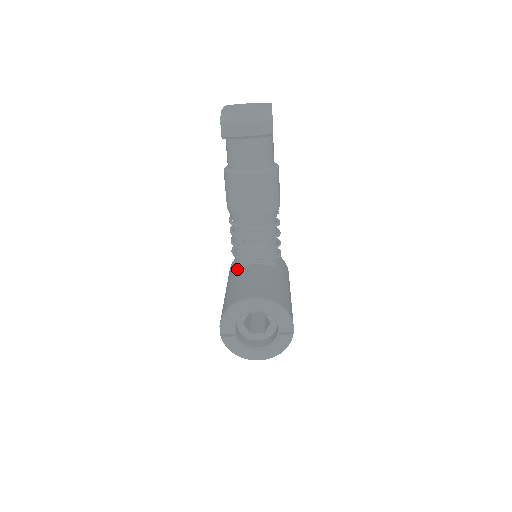
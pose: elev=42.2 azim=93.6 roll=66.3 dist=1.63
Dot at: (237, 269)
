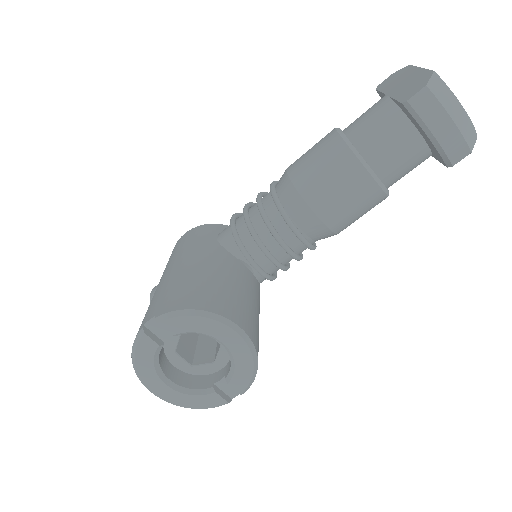
Dot at: (219, 247)
